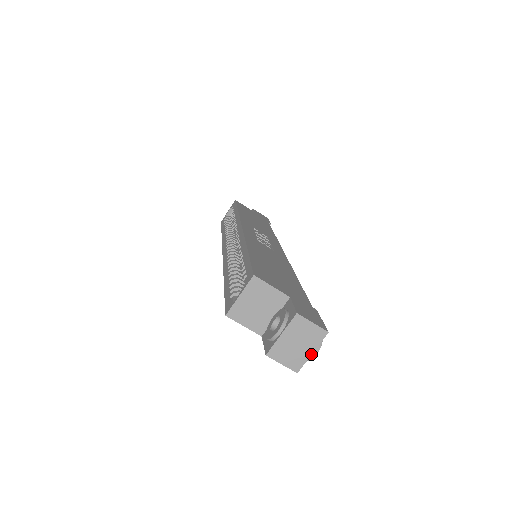
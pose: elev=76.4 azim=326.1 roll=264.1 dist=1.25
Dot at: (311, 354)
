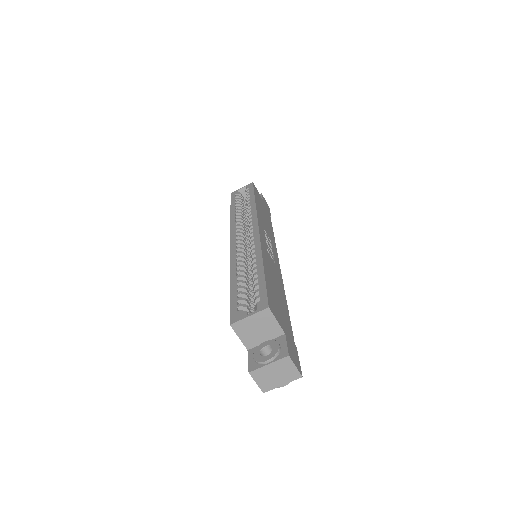
Dot at: (281, 385)
